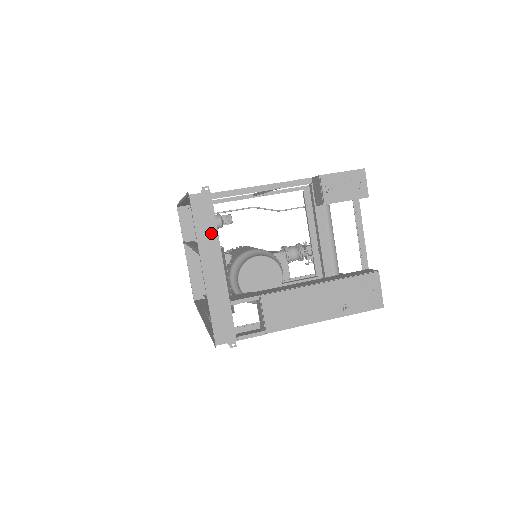
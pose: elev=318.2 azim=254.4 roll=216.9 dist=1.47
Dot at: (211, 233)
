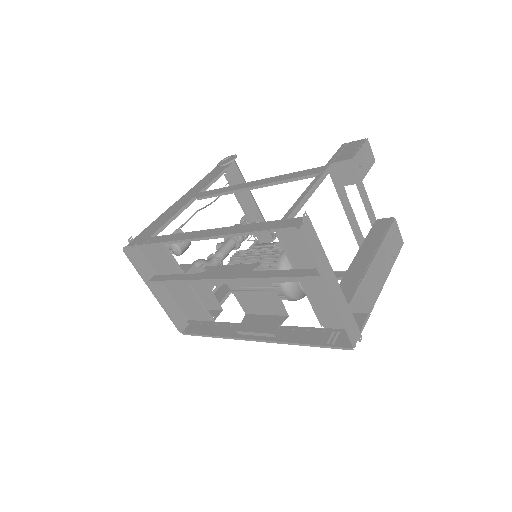
Dot at: (321, 255)
